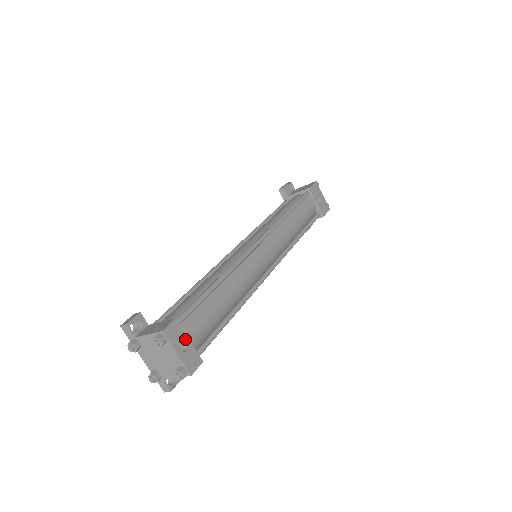
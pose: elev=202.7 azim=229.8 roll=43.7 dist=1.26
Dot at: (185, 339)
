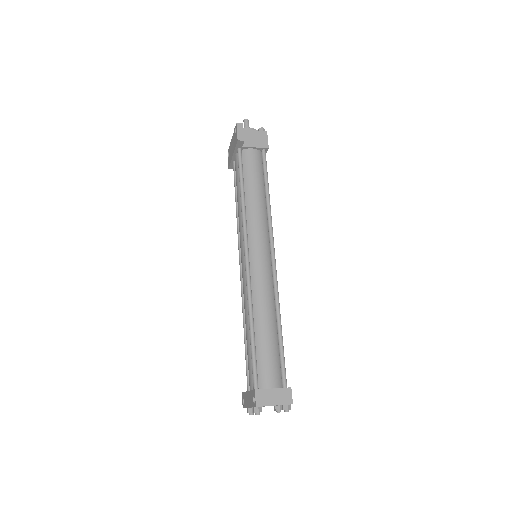
Dot at: occluded
